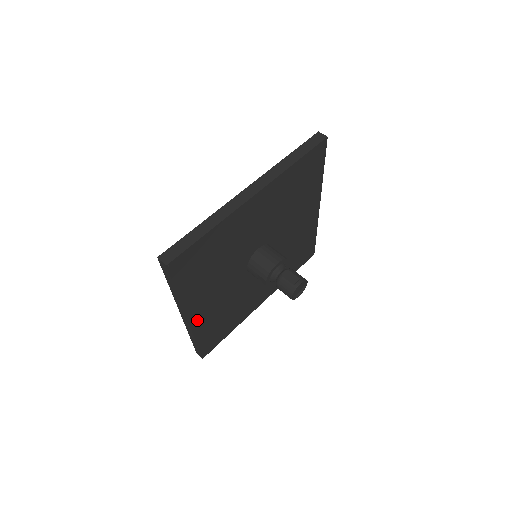
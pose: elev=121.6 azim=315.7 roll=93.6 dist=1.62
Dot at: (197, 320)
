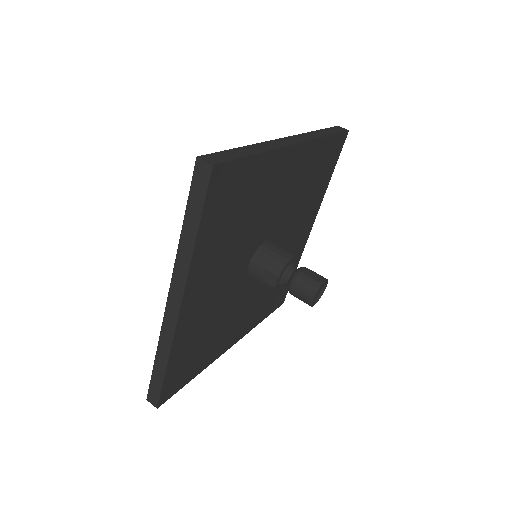
Dot at: (185, 317)
